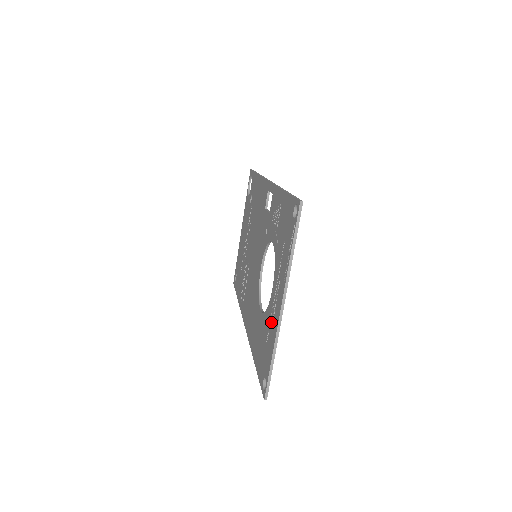
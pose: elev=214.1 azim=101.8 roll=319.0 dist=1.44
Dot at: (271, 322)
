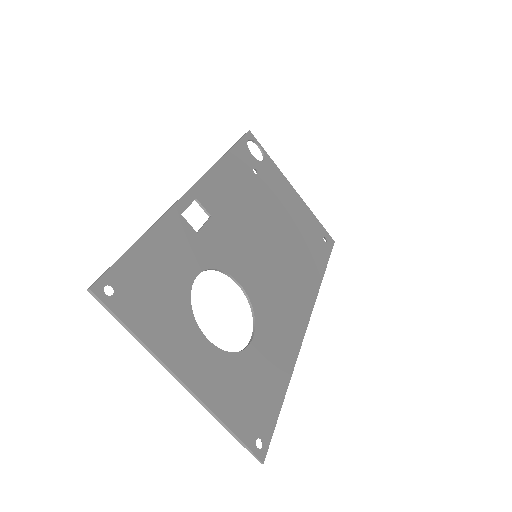
Dot at: (217, 381)
